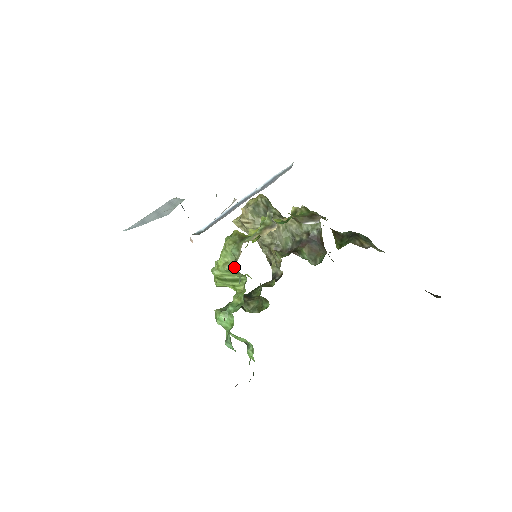
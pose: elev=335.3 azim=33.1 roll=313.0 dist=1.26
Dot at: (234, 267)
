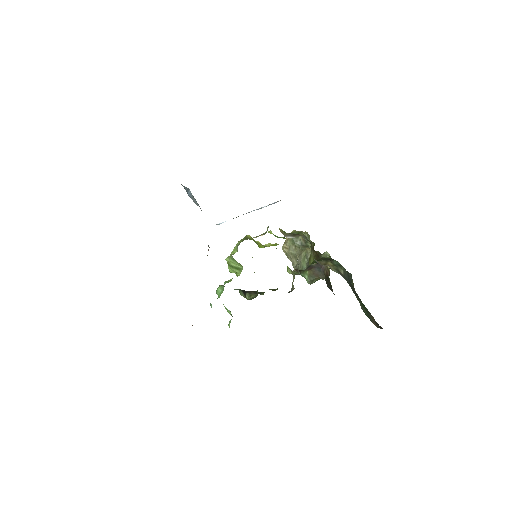
Dot at: (231, 254)
